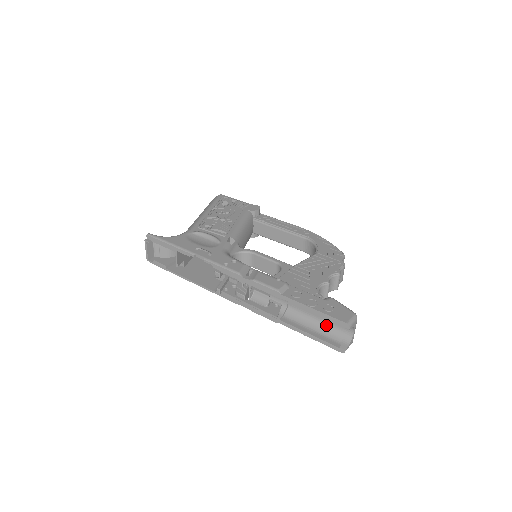
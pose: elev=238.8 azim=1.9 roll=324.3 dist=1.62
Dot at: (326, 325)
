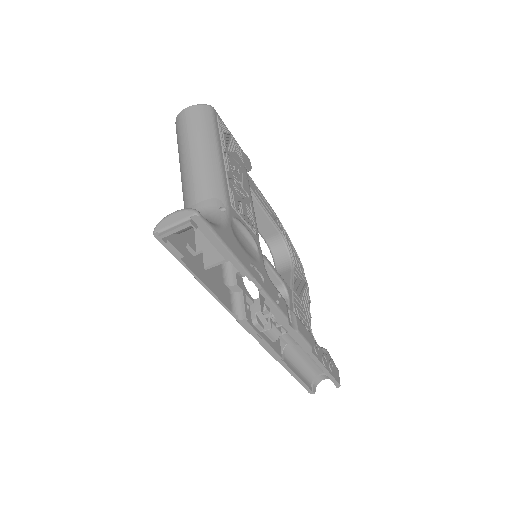
Dot at: (308, 368)
